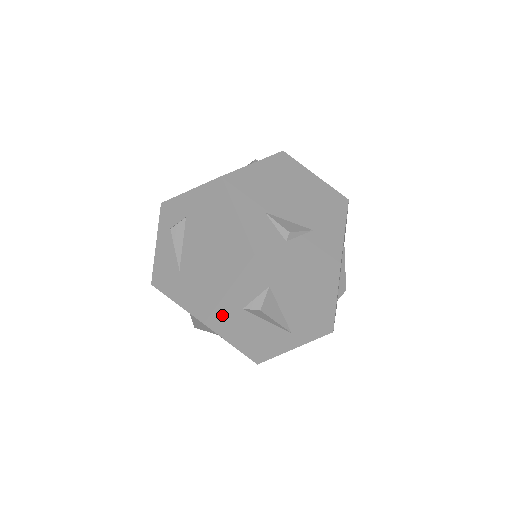
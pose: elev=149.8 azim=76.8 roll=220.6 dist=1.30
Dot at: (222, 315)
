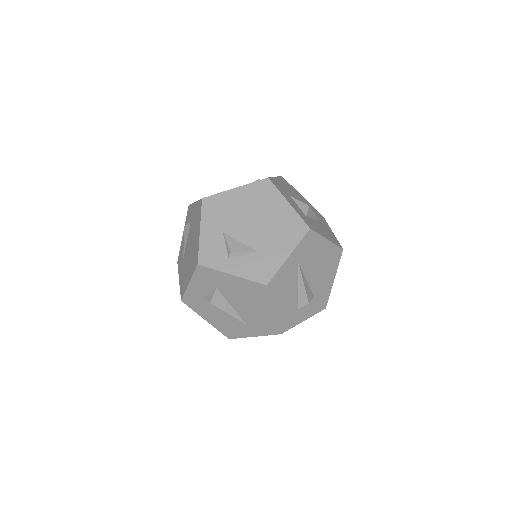
Dot at: (191, 298)
